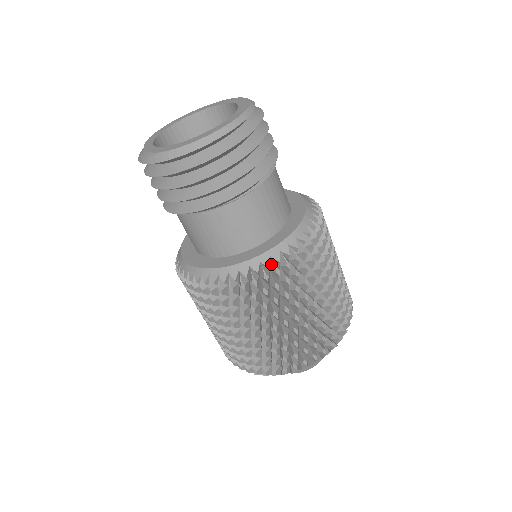
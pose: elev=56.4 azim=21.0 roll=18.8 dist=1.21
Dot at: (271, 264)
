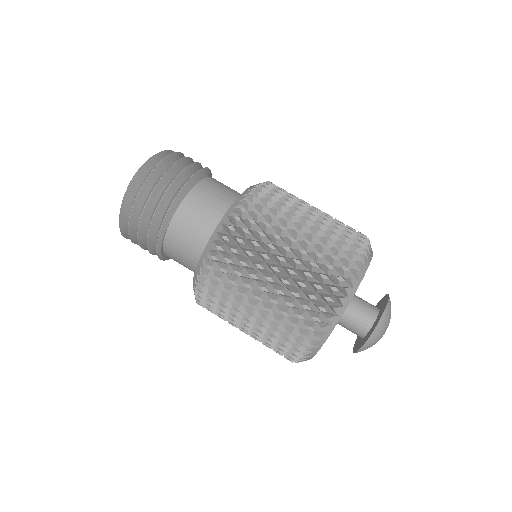
Dot at: occluded
